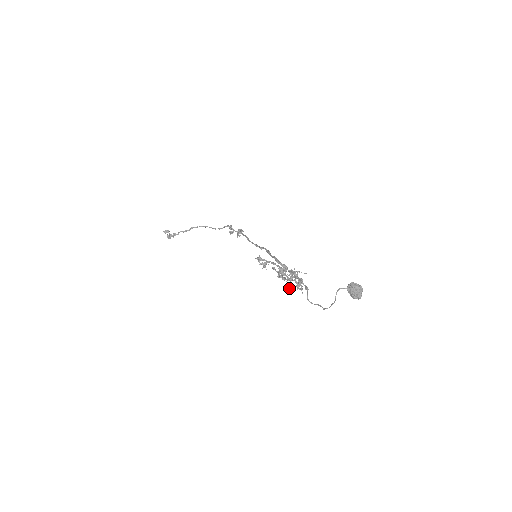
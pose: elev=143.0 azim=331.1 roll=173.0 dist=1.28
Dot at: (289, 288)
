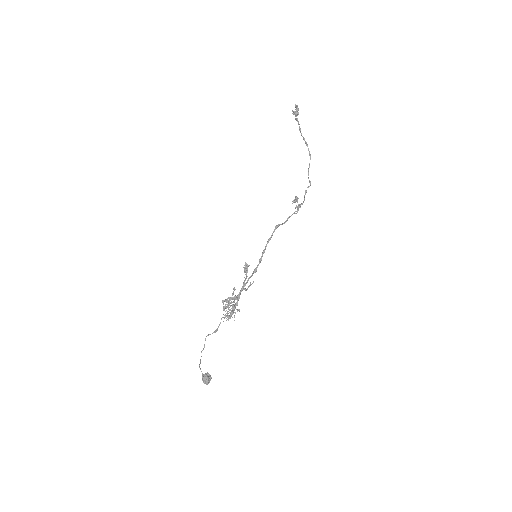
Dot at: (223, 309)
